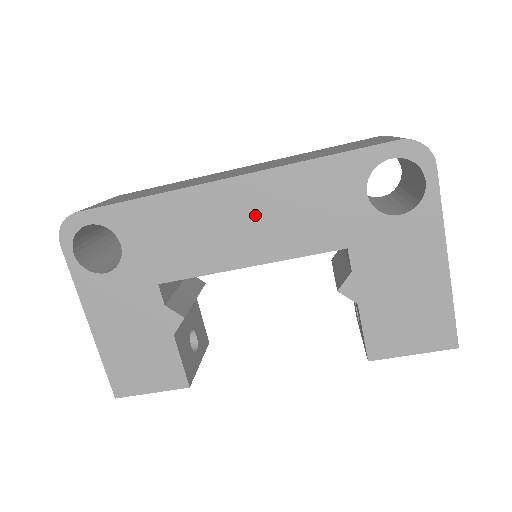
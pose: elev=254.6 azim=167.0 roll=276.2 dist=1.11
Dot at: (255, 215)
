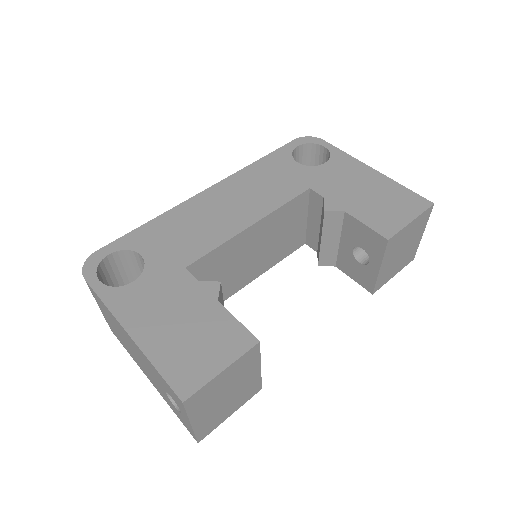
Dot at: (237, 198)
